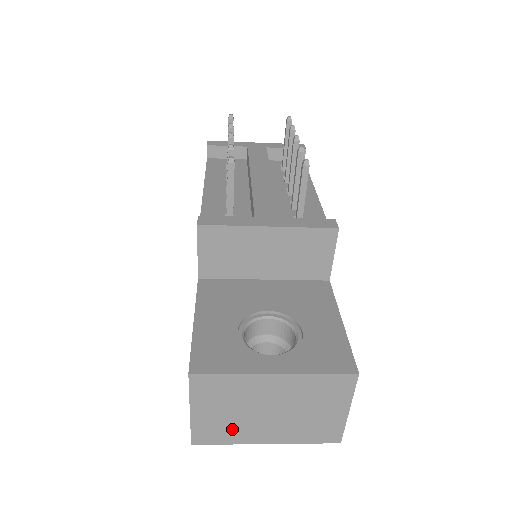
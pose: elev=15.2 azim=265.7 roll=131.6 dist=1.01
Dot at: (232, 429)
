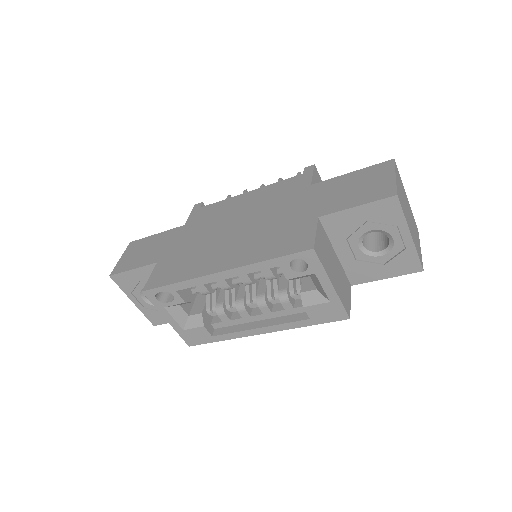
Dot at: (404, 207)
